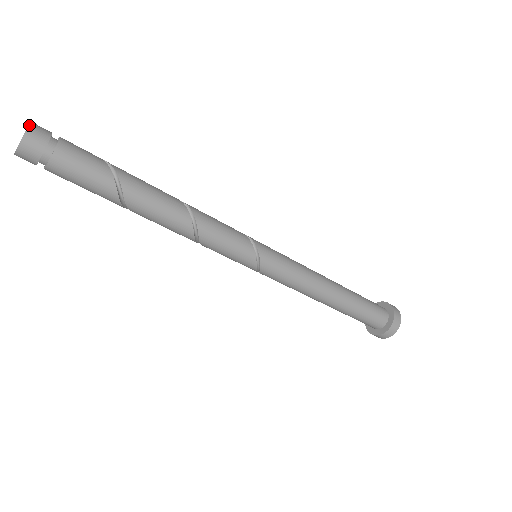
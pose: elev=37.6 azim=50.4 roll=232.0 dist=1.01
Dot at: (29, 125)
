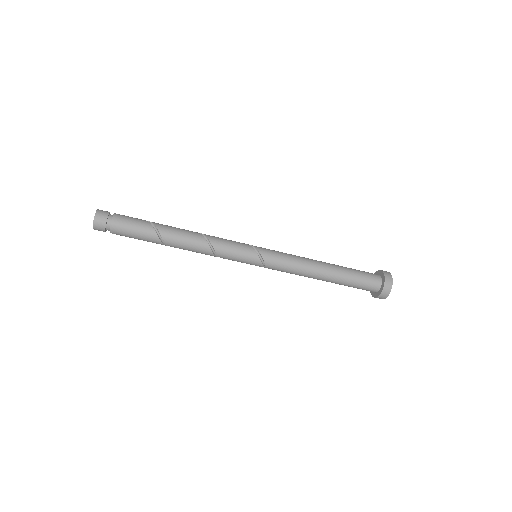
Dot at: (98, 209)
